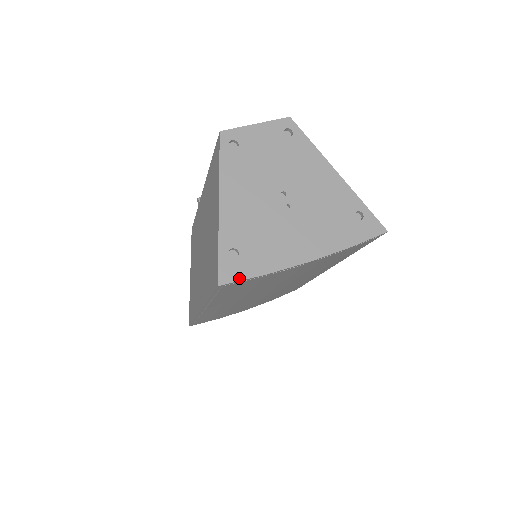
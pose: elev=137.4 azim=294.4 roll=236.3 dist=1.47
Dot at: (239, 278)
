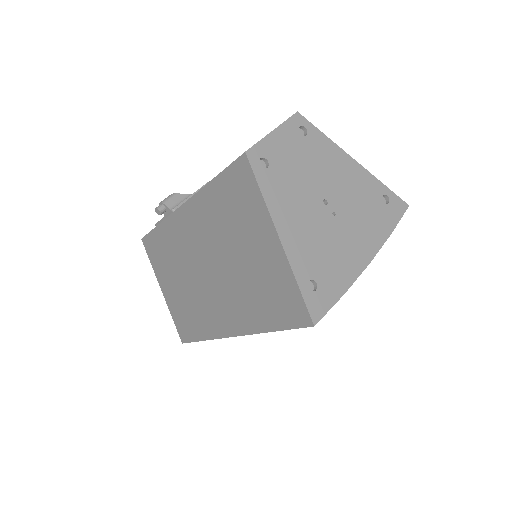
Dot at: (327, 309)
